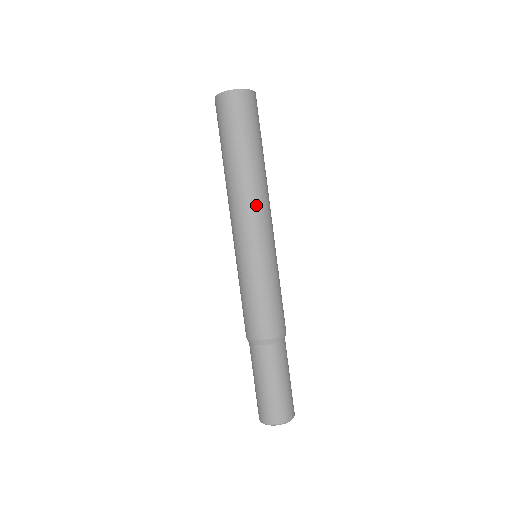
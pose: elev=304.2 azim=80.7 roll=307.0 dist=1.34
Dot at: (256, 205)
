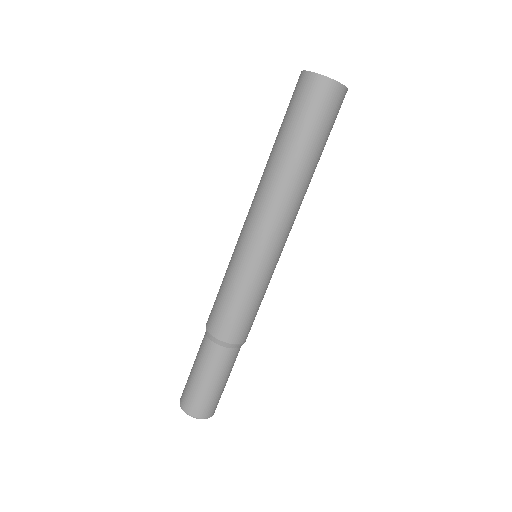
Dot at: (277, 209)
